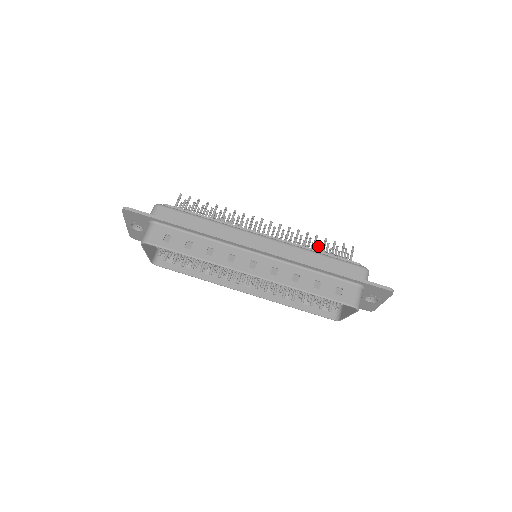
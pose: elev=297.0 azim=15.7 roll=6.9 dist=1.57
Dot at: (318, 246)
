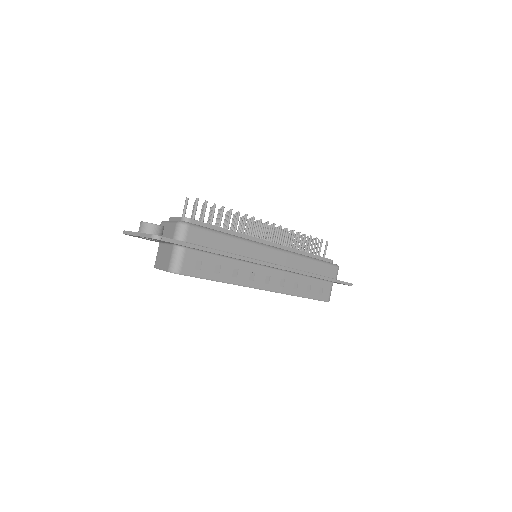
Dot at: occluded
